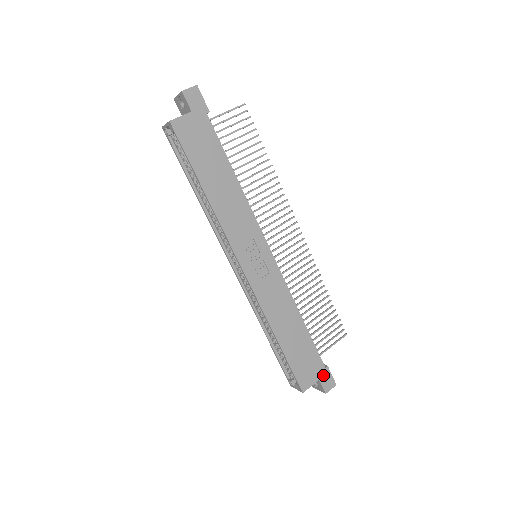
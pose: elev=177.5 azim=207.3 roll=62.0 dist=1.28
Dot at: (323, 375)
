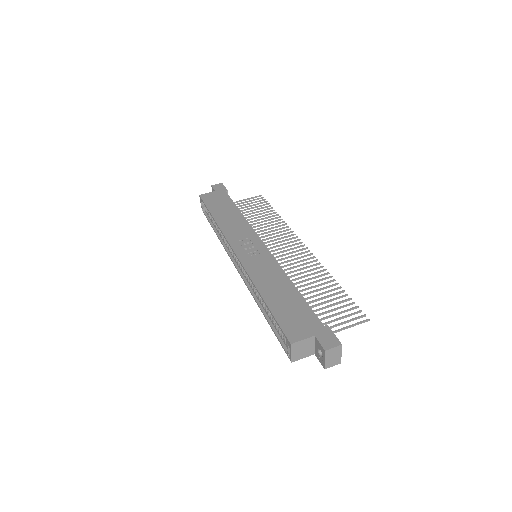
Dot at: (321, 332)
